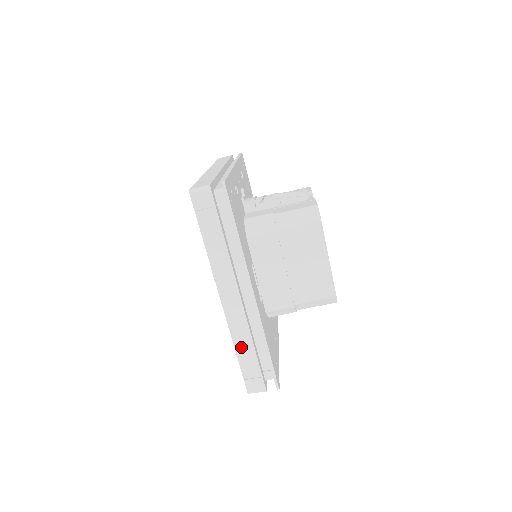
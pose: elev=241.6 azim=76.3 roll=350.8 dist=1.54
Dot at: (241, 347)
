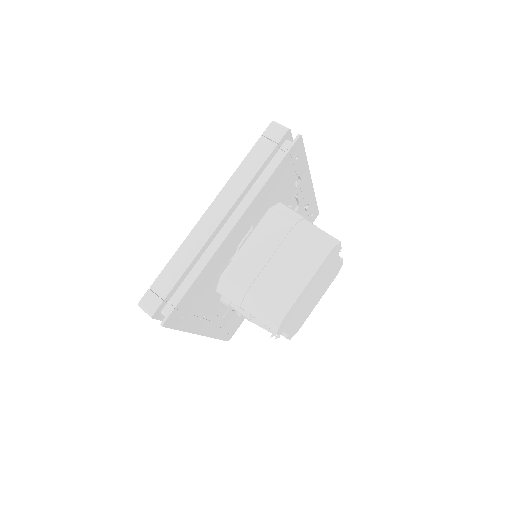
Dot at: (178, 259)
